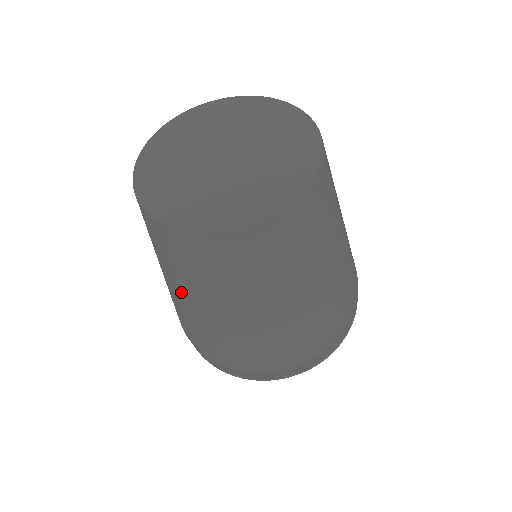
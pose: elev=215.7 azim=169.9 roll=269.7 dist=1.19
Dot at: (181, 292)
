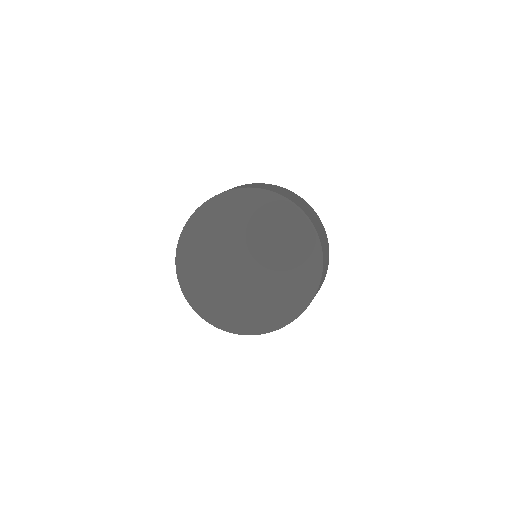
Dot at: occluded
